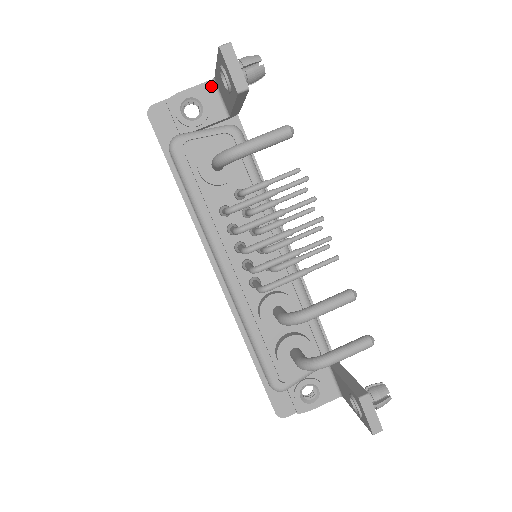
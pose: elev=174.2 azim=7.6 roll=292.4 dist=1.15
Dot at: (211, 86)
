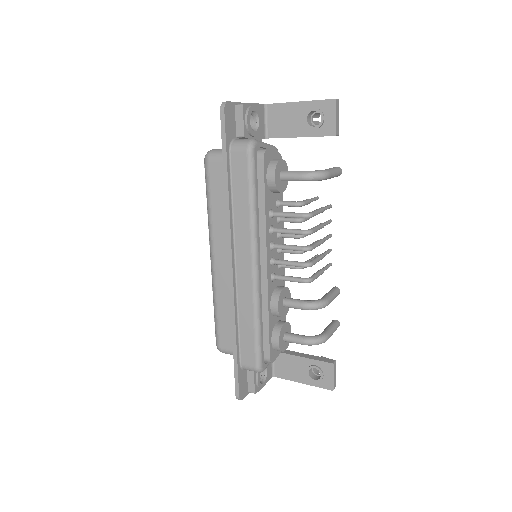
Dot at: (263, 109)
